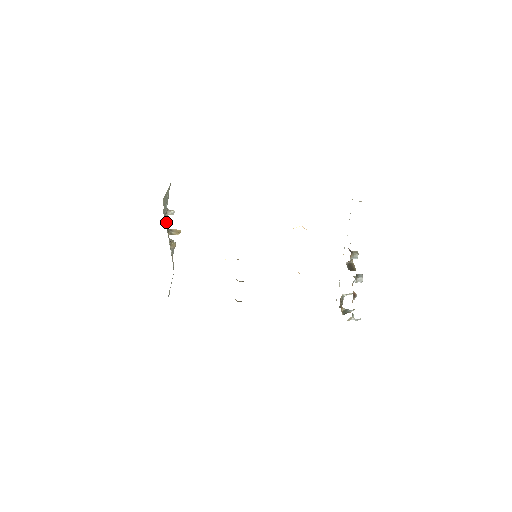
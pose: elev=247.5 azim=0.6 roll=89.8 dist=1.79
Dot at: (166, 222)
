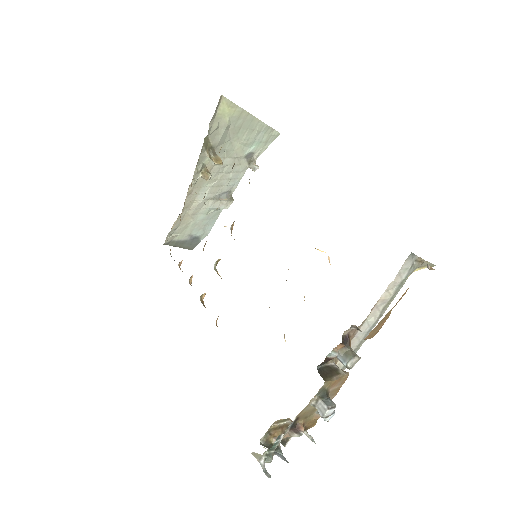
Dot at: (212, 132)
